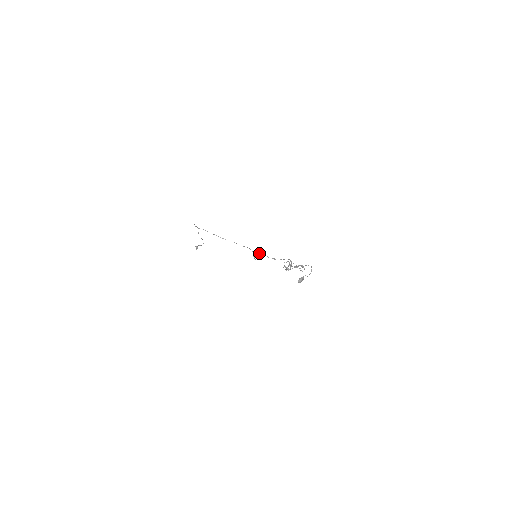
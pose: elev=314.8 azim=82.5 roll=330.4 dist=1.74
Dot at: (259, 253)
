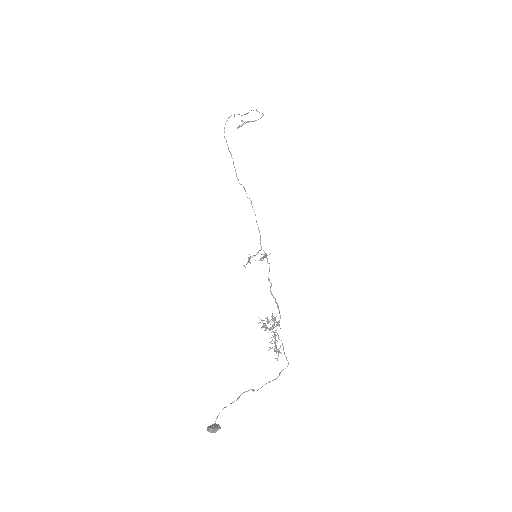
Dot at: (262, 257)
